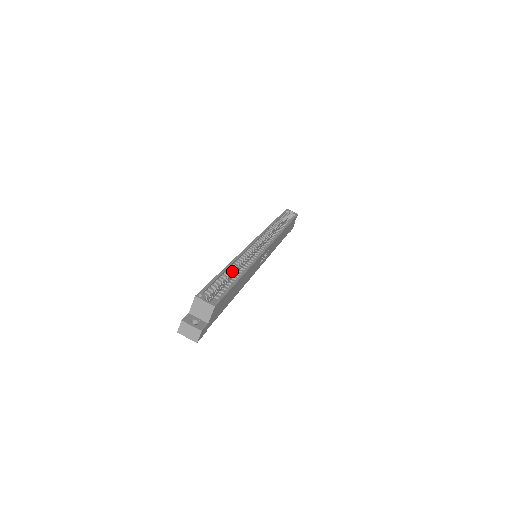
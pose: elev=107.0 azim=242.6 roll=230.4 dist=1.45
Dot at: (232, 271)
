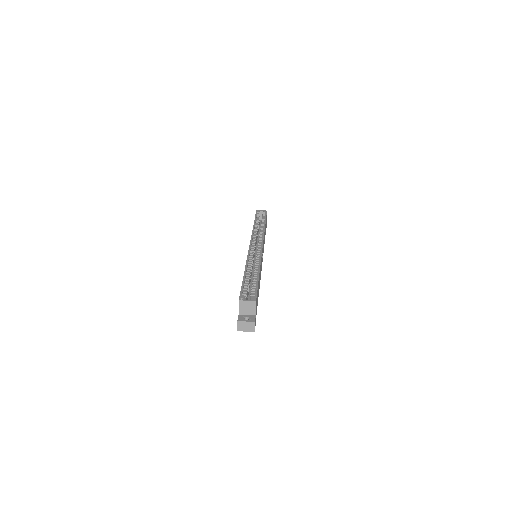
Dot at: (250, 273)
